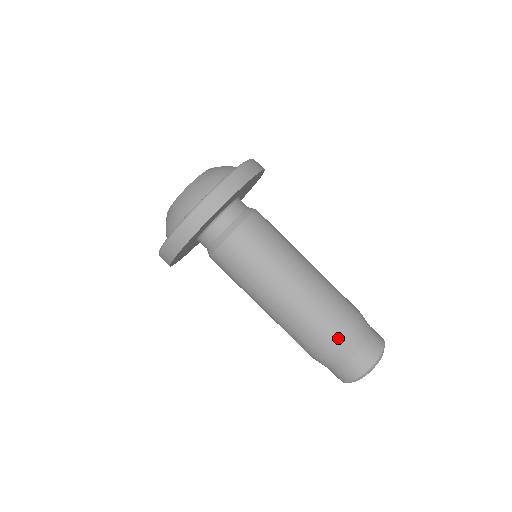
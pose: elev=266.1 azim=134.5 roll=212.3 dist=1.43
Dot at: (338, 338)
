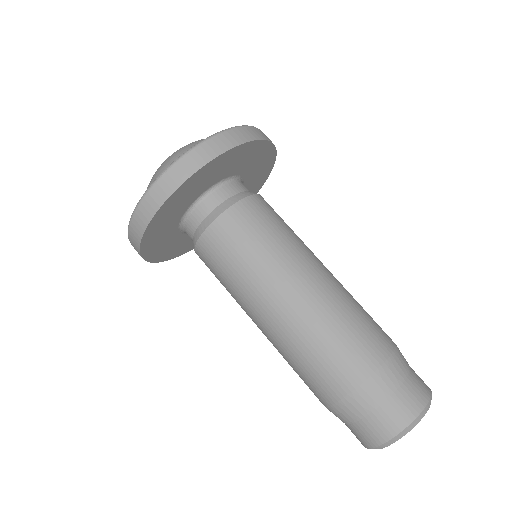
Dot at: (360, 372)
